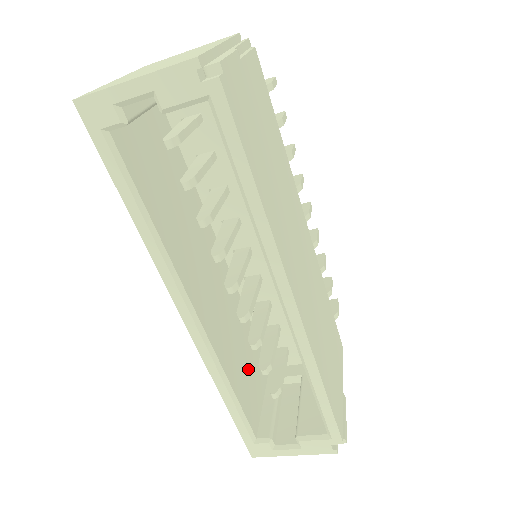
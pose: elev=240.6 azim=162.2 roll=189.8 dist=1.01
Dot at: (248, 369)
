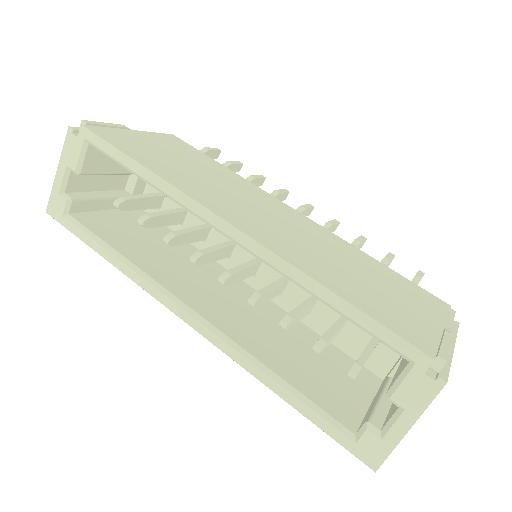
Dot at: (318, 368)
